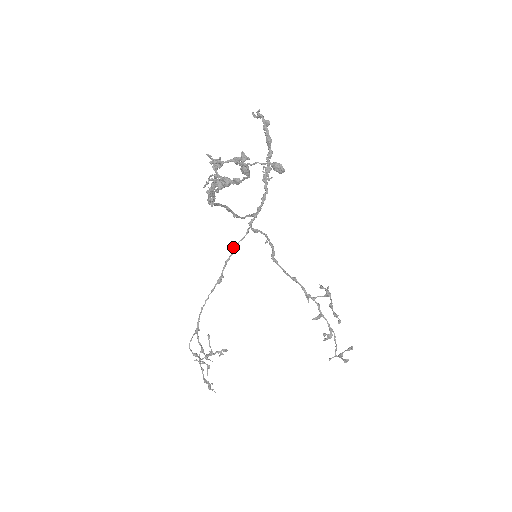
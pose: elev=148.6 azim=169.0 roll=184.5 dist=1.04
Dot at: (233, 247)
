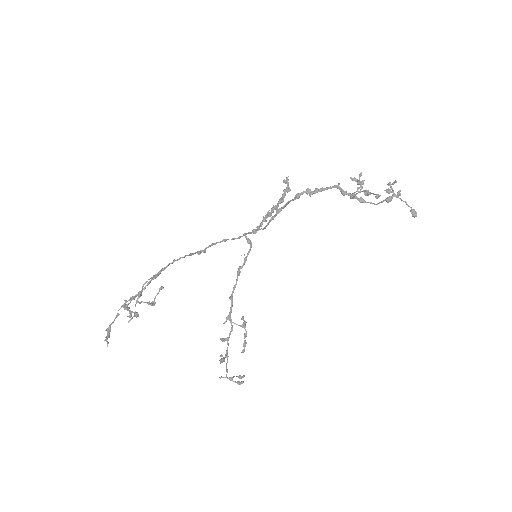
Dot at: occluded
